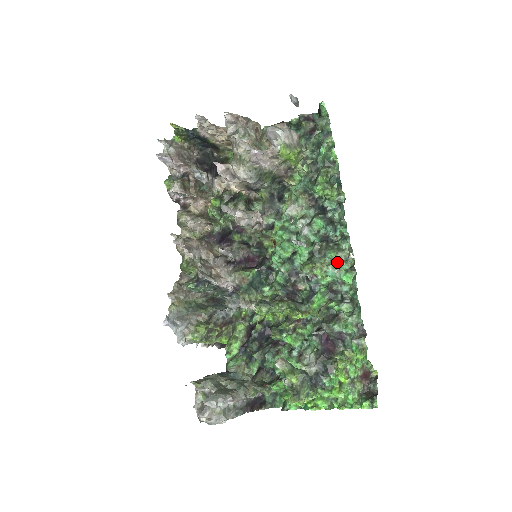
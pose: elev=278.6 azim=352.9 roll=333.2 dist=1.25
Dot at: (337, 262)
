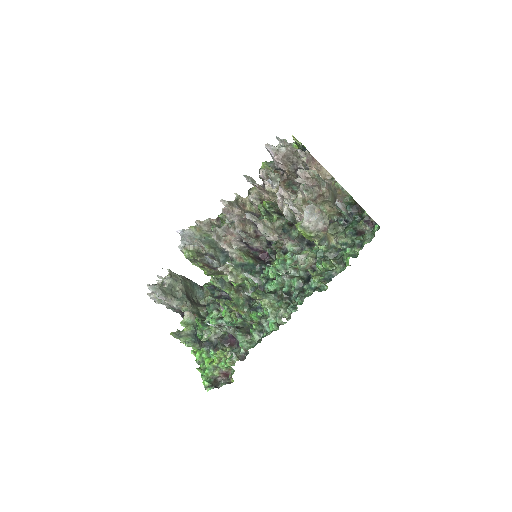
Dot at: (278, 312)
